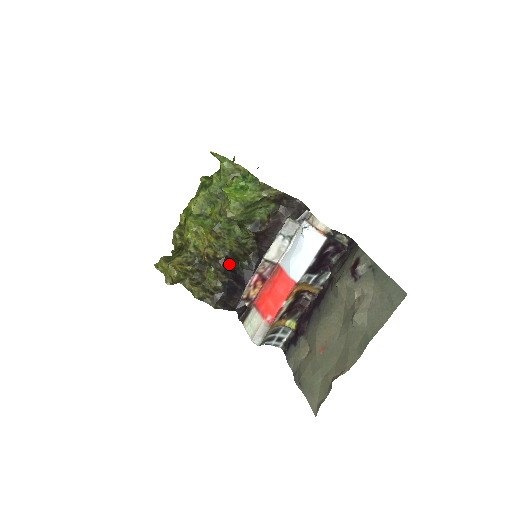
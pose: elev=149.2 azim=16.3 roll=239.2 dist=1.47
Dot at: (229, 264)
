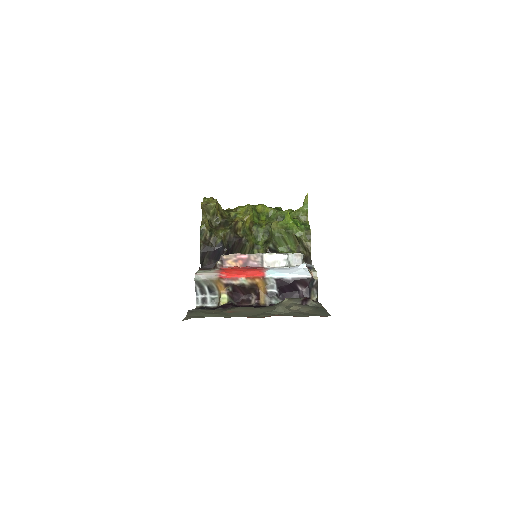
Dot at: (236, 244)
